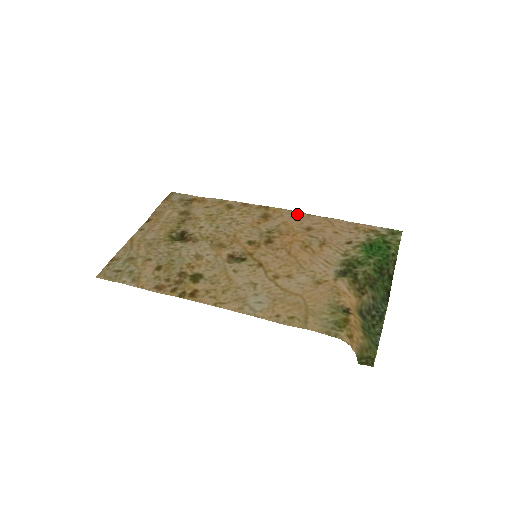
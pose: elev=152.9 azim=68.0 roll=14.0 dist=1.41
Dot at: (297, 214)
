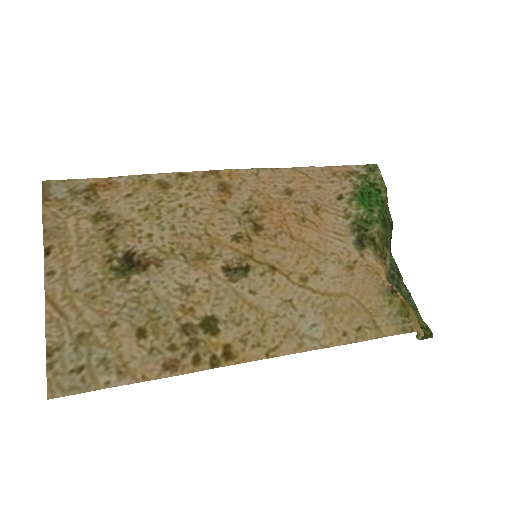
Dot at: (260, 173)
